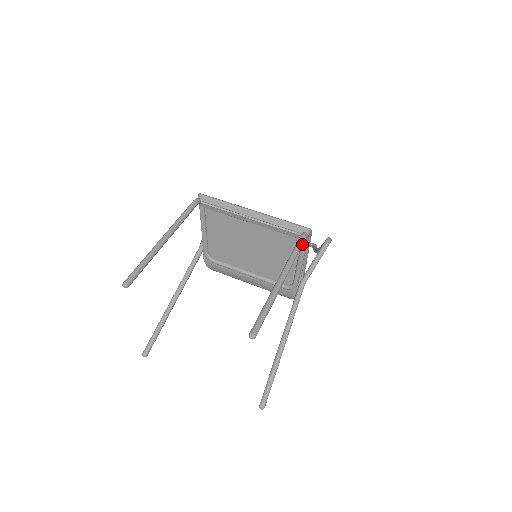
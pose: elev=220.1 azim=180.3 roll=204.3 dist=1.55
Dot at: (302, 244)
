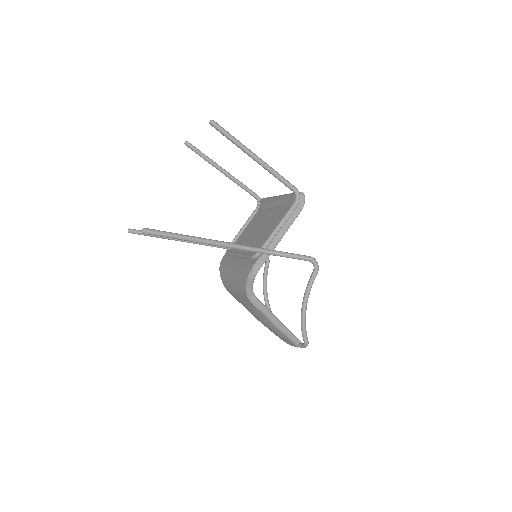
Dot at: (290, 184)
